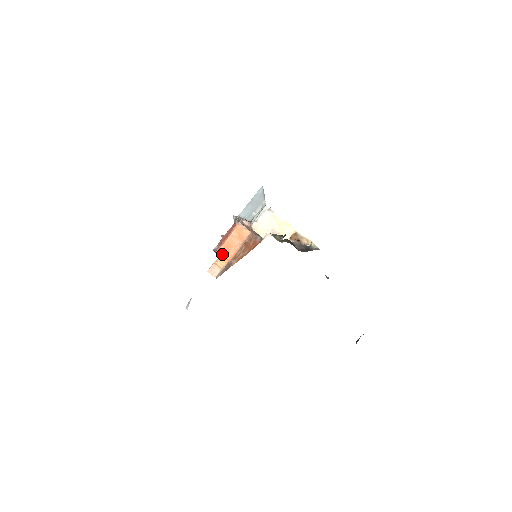
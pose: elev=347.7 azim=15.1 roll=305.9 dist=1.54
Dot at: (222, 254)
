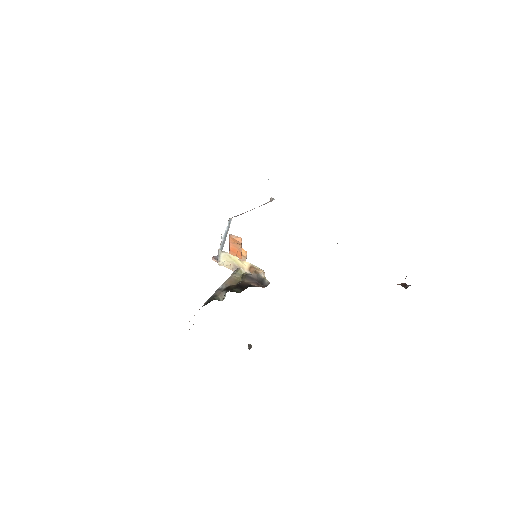
Dot at: occluded
